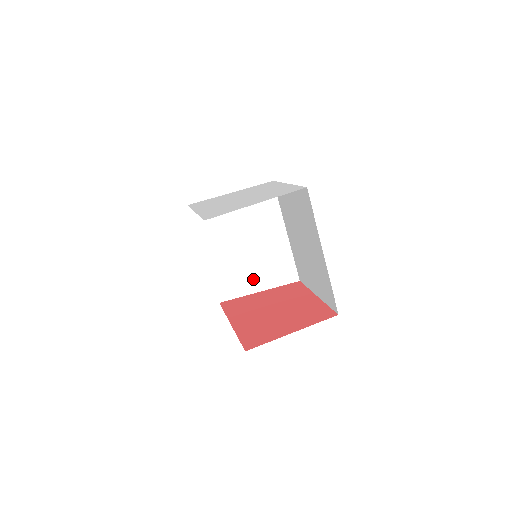
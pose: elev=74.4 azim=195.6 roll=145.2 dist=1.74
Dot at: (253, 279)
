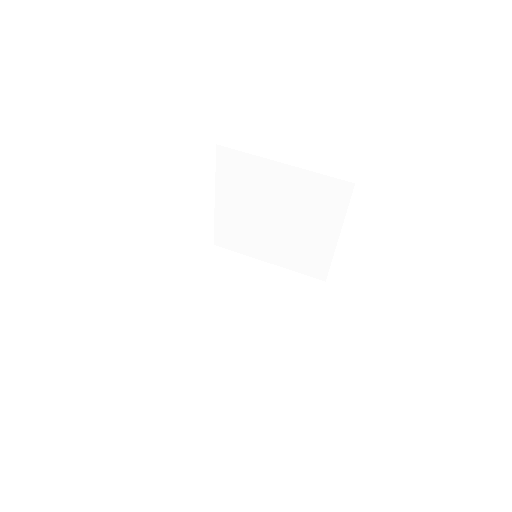
Dot at: (292, 320)
